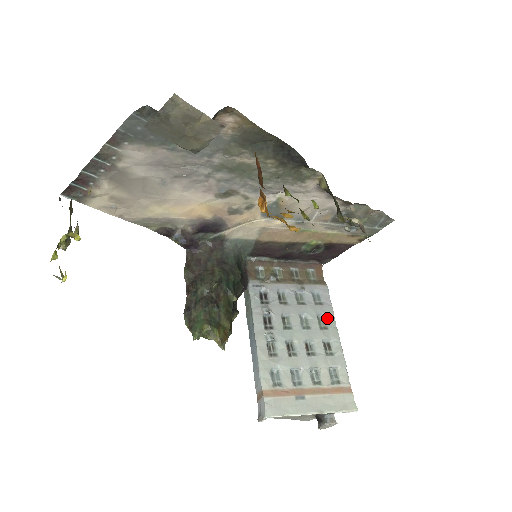
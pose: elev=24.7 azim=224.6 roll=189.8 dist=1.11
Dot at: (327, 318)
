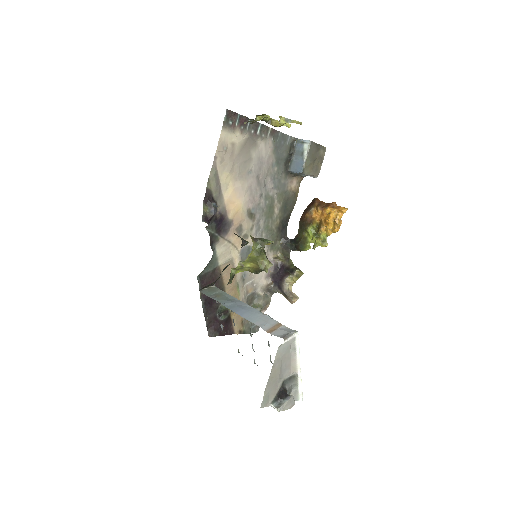
Dot at: occluded
